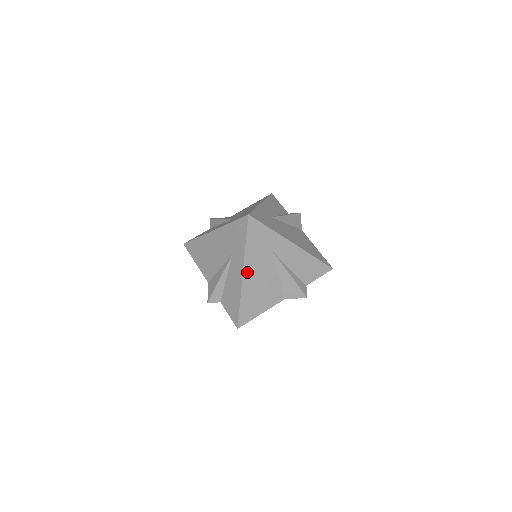
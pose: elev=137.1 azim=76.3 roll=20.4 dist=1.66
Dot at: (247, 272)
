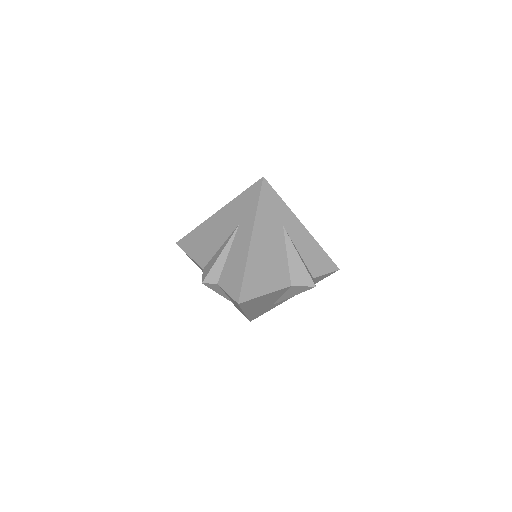
Dot at: (256, 237)
